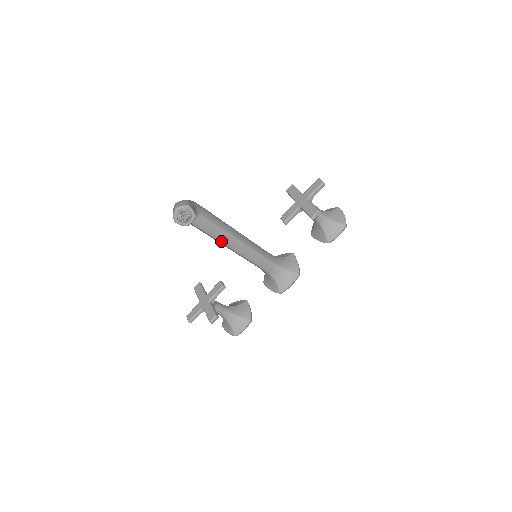
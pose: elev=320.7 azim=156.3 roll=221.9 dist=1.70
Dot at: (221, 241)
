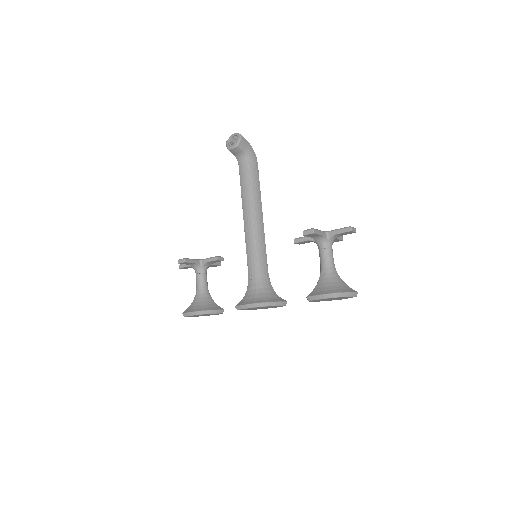
Dot at: (243, 202)
